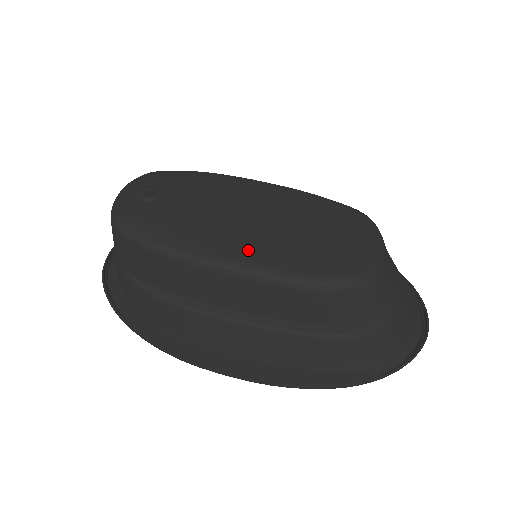
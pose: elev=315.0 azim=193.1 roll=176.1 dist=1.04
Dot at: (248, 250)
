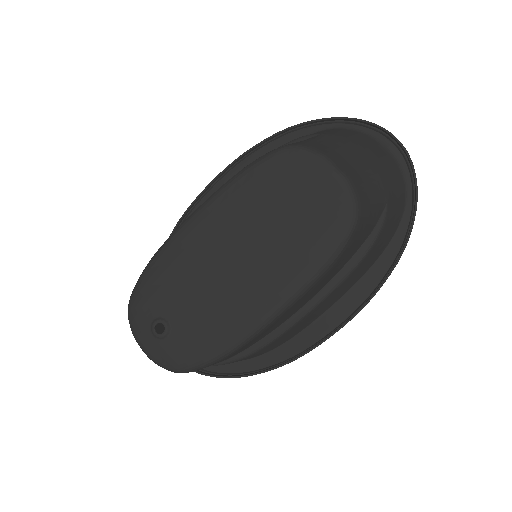
Dot at: (270, 289)
